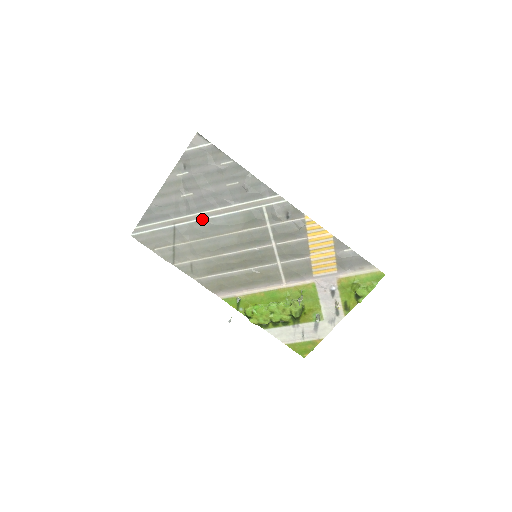
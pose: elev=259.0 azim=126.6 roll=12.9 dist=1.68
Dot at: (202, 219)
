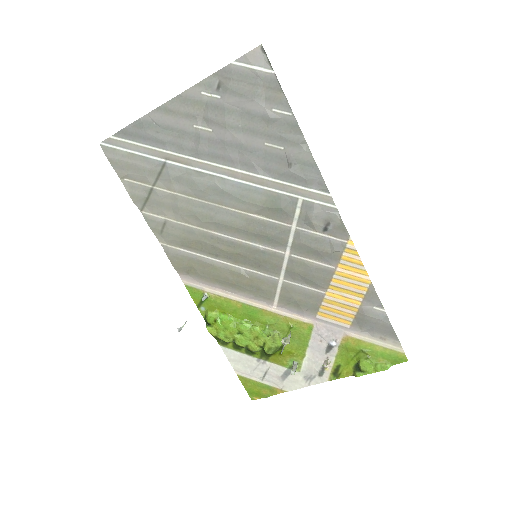
Dot at: (208, 172)
